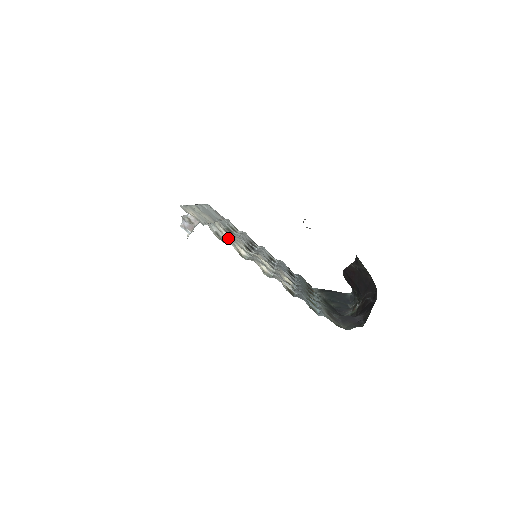
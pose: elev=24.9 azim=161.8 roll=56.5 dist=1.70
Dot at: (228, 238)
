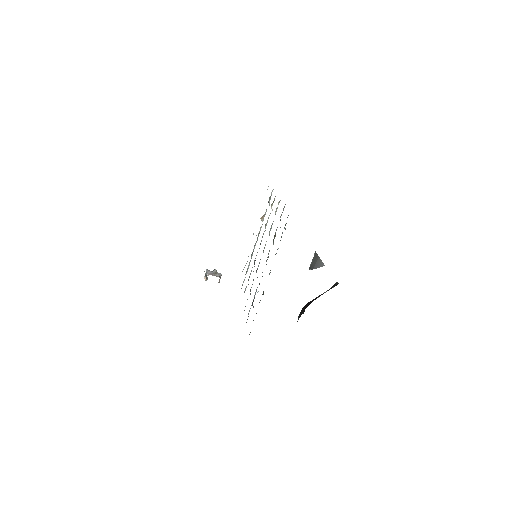
Dot at: occluded
